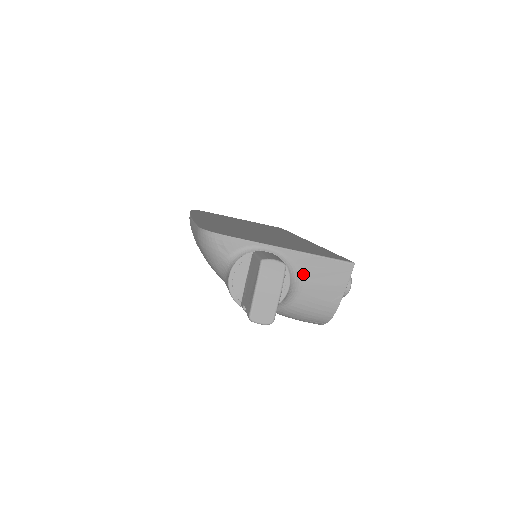
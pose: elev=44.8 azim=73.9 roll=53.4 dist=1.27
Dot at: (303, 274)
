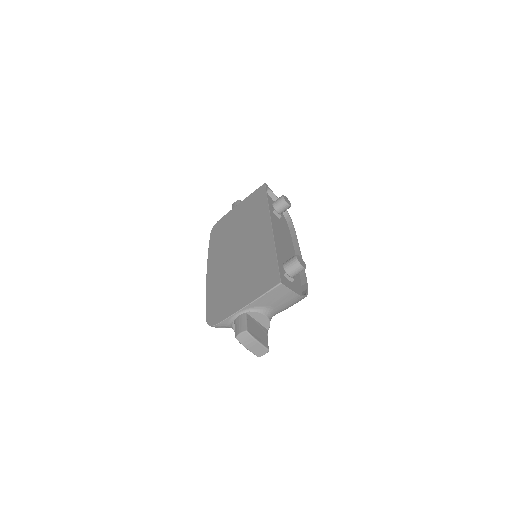
Dot at: (265, 305)
